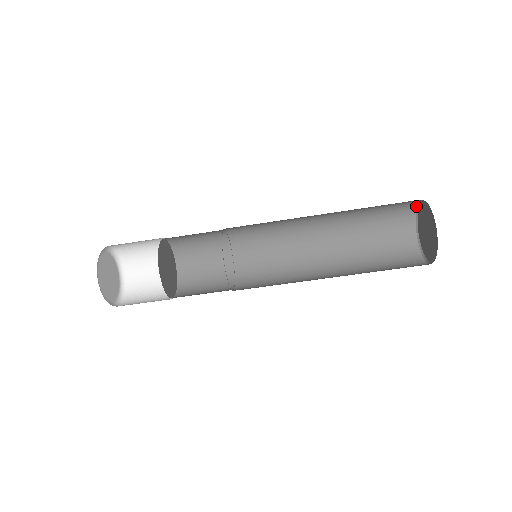
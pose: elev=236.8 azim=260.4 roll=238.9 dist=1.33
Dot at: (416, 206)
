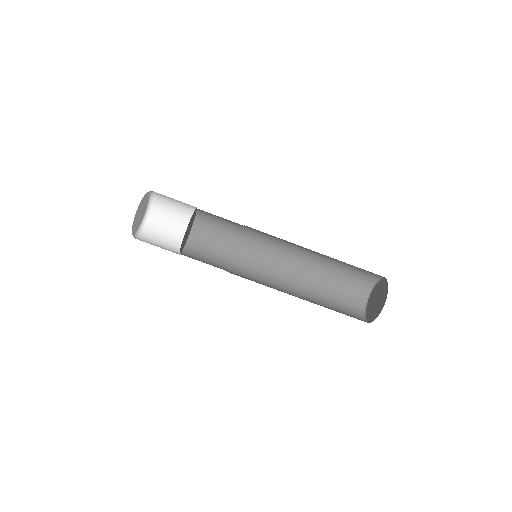
Dot at: (373, 285)
